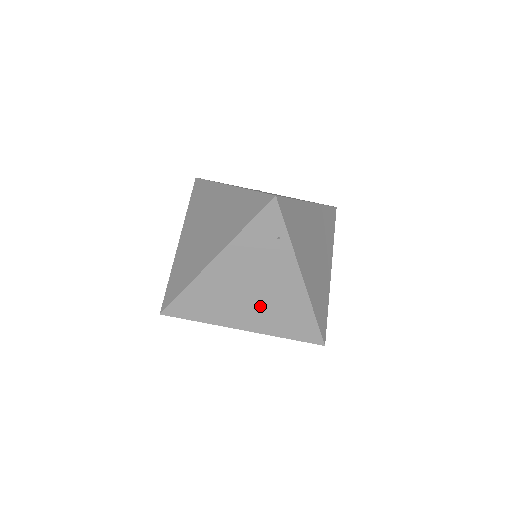
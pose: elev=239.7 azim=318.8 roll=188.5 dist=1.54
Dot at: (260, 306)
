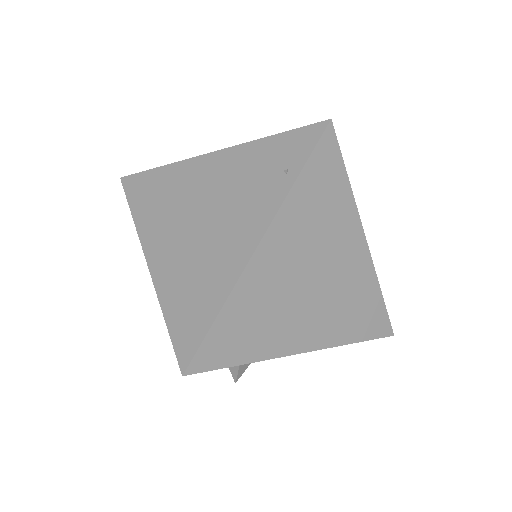
Dot at: (188, 244)
